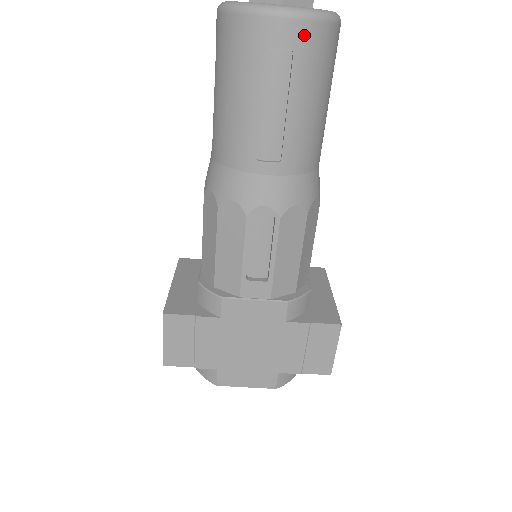
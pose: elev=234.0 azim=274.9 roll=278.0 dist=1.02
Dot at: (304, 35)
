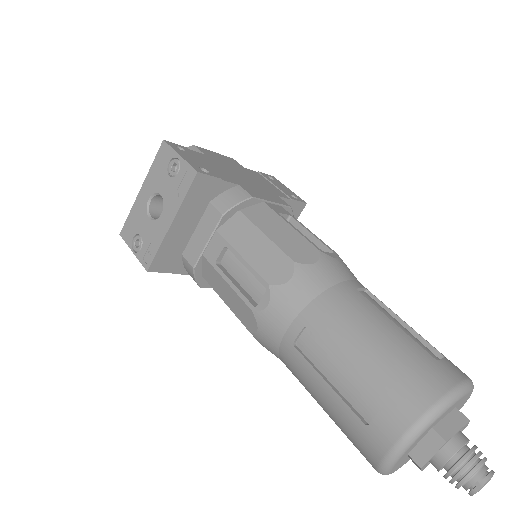
Dot at: occluded
